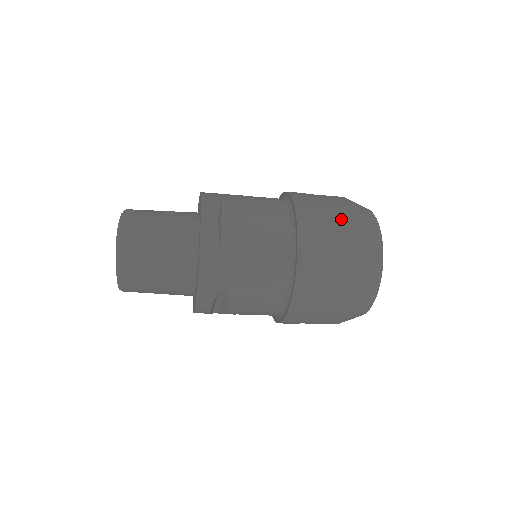
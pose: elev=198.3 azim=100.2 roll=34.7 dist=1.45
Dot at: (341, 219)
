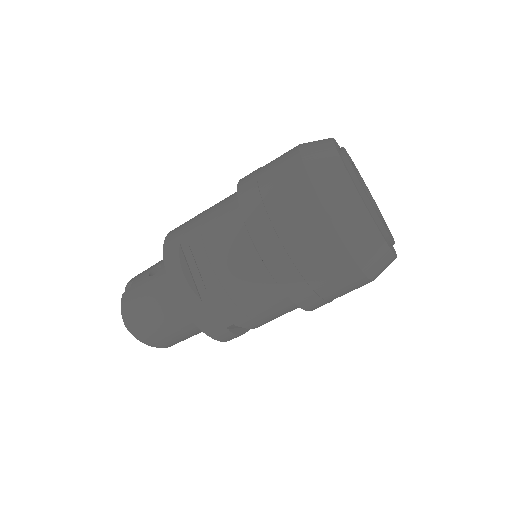
Dot at: (293, 197)
